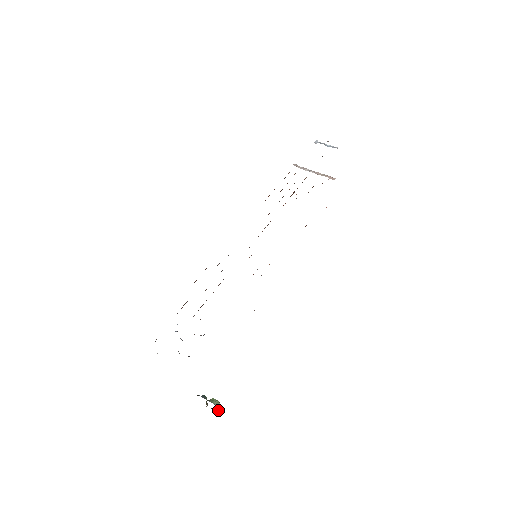
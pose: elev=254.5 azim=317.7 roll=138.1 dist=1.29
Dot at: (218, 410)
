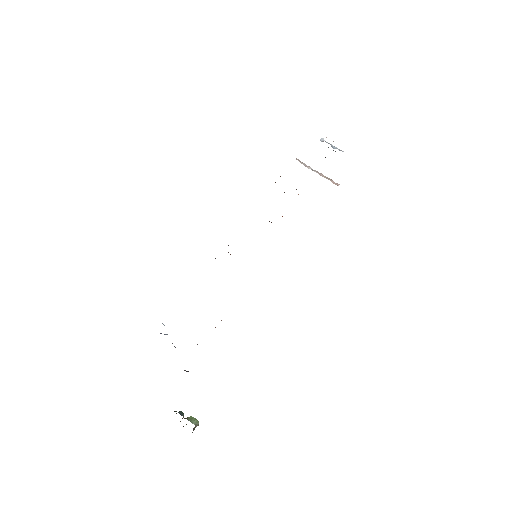
Dot at: occluded
